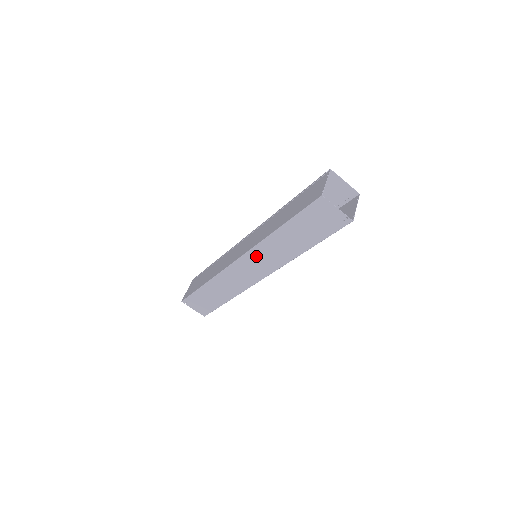
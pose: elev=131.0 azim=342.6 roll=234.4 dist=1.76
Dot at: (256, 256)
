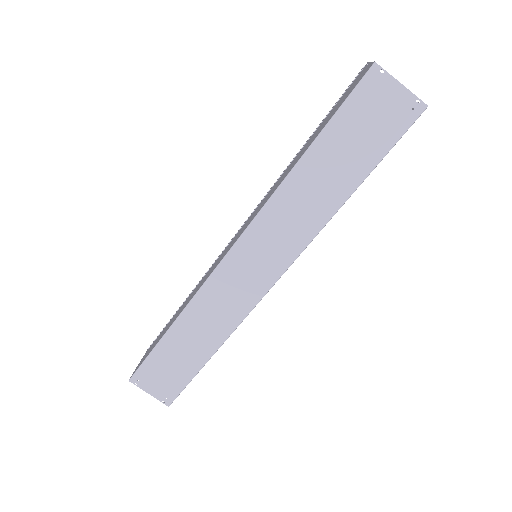
Dot at: (262, 234)
